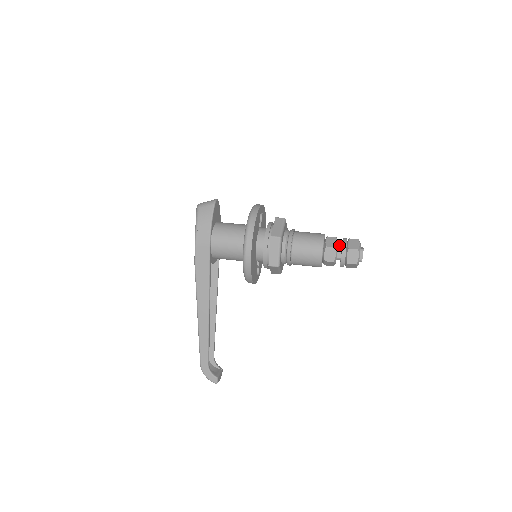
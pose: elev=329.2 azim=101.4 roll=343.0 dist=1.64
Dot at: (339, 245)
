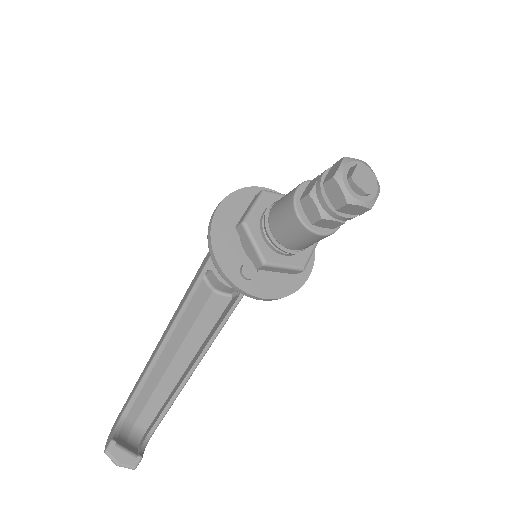
Dot at: occluded
